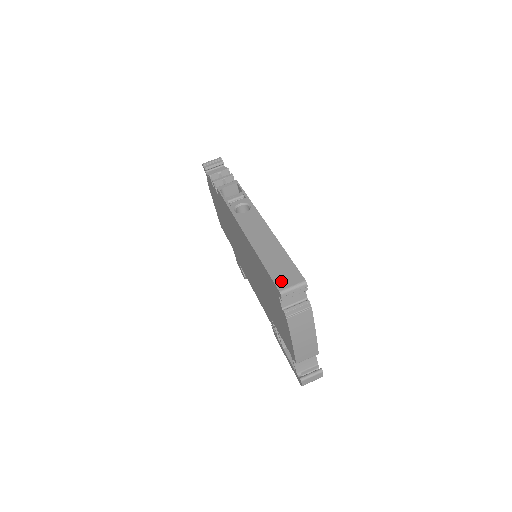
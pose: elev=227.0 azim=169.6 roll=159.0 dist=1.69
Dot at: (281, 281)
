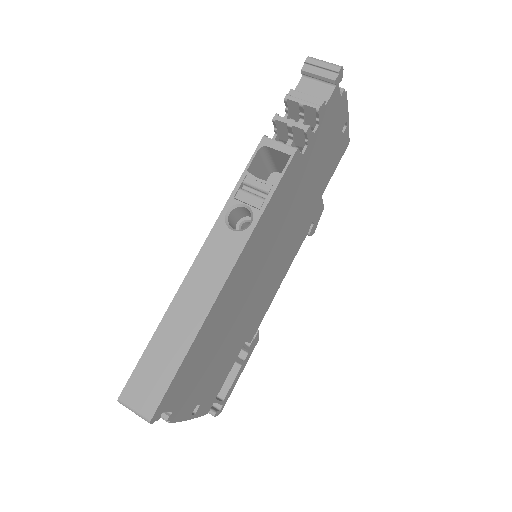
Dot at: (134, 388)
